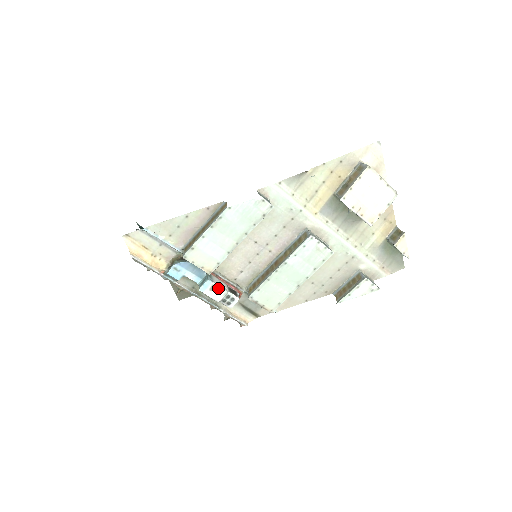
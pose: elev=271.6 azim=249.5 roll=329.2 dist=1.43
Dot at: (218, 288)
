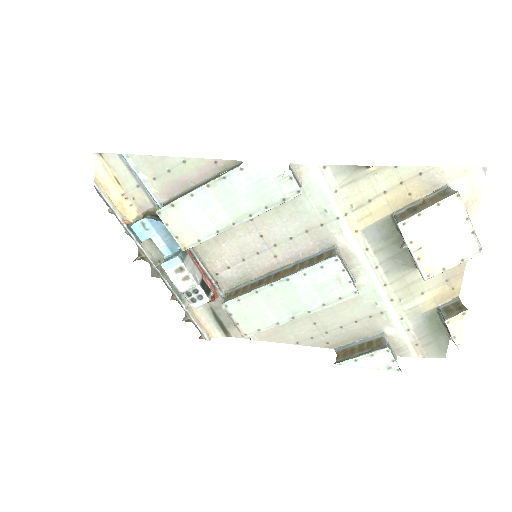
Dot at: (187, 273)
